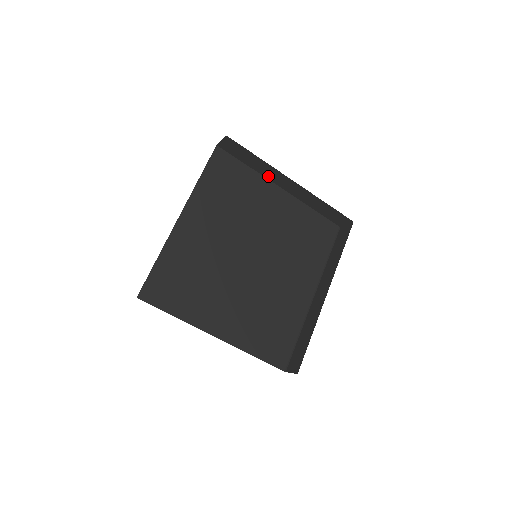
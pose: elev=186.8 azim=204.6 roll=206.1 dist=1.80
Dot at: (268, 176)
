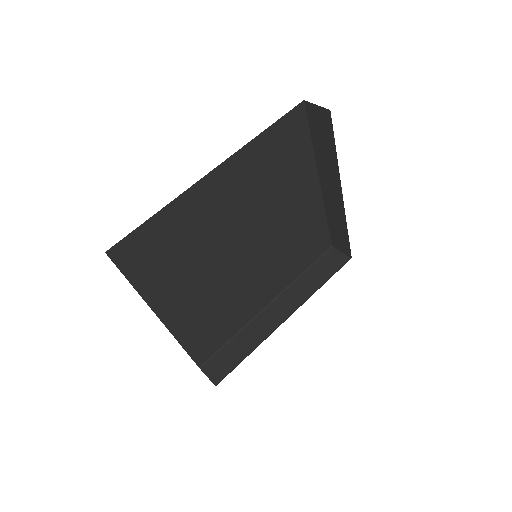
Dot at: (321, 168)
